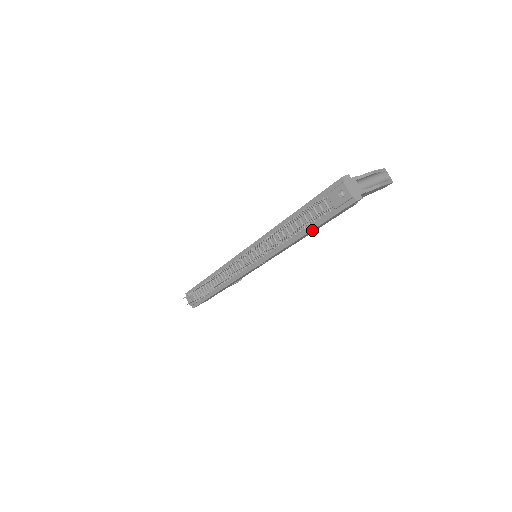
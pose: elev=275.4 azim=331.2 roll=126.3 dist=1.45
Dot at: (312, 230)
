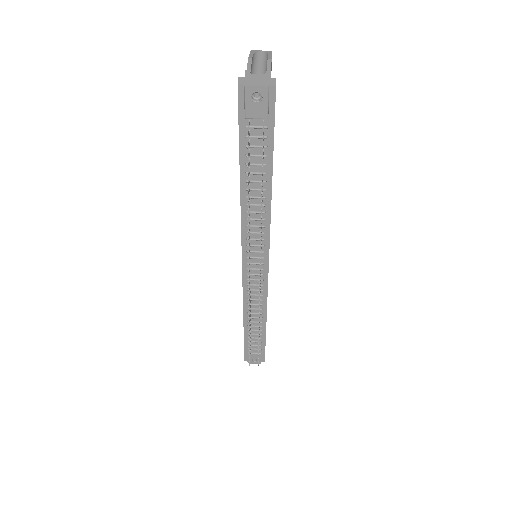
Dot at: (272, 167)
